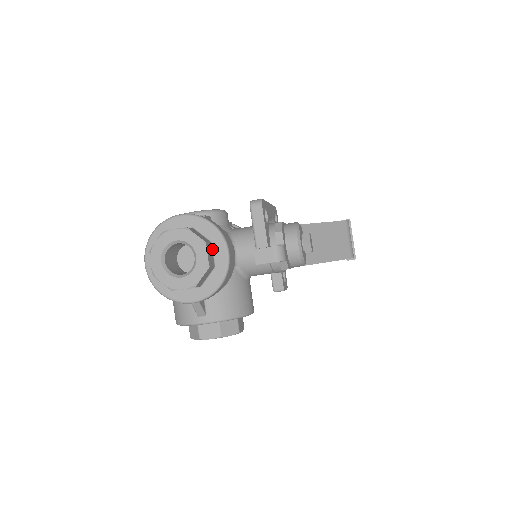
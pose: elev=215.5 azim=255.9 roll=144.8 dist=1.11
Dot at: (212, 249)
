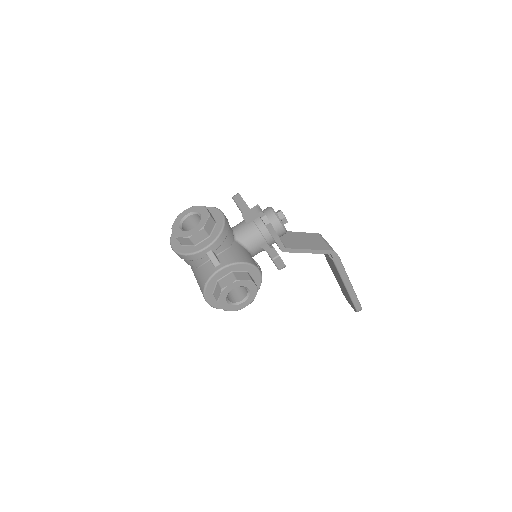
Dot at: (212, 216)
